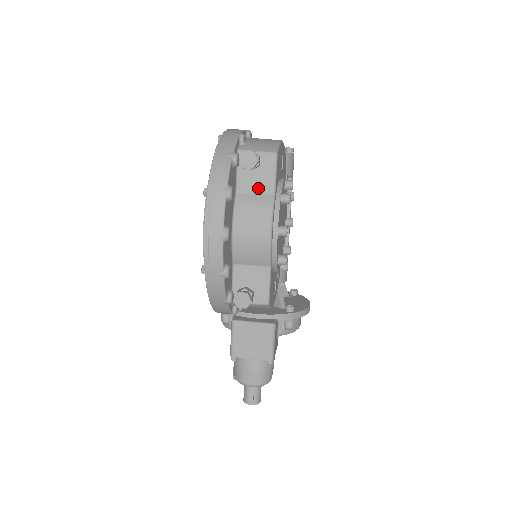
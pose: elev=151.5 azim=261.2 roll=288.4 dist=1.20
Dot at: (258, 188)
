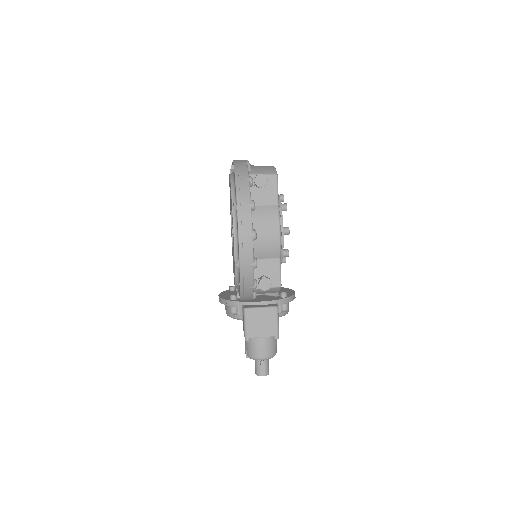
Dot at: (266, 201)
